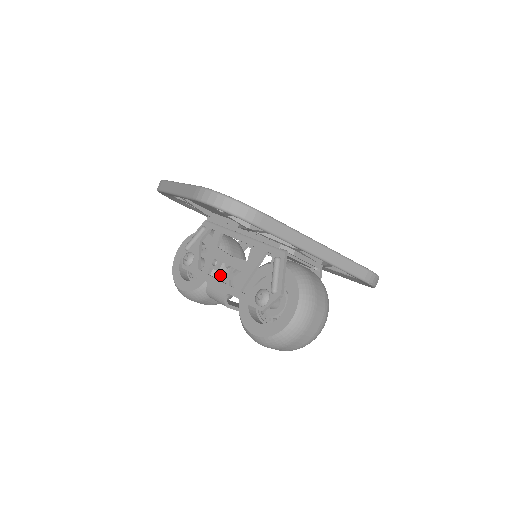
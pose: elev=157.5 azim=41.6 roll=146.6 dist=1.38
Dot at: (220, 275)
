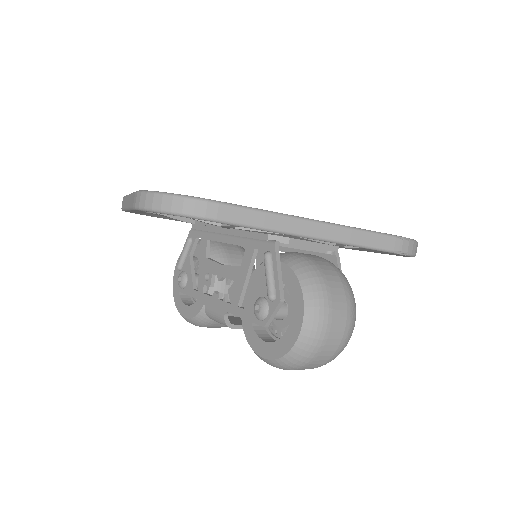
Dot at: (215, 291)
